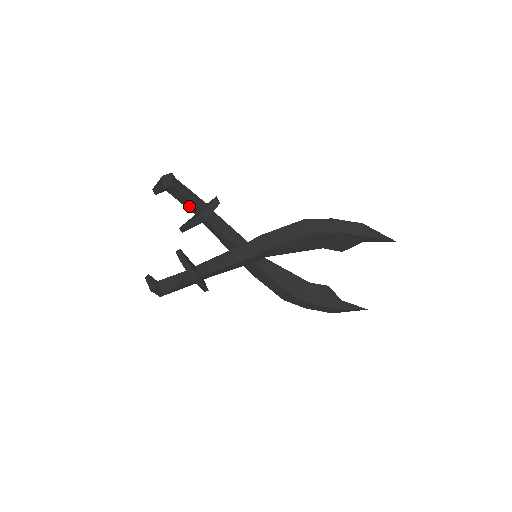
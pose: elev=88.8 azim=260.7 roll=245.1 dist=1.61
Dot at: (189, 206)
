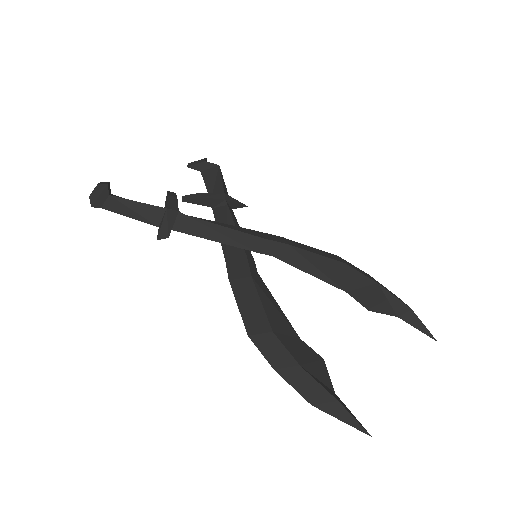
Dot at: (214, 189)
